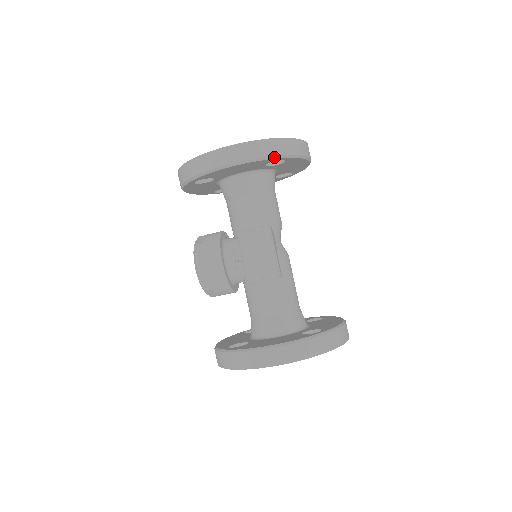
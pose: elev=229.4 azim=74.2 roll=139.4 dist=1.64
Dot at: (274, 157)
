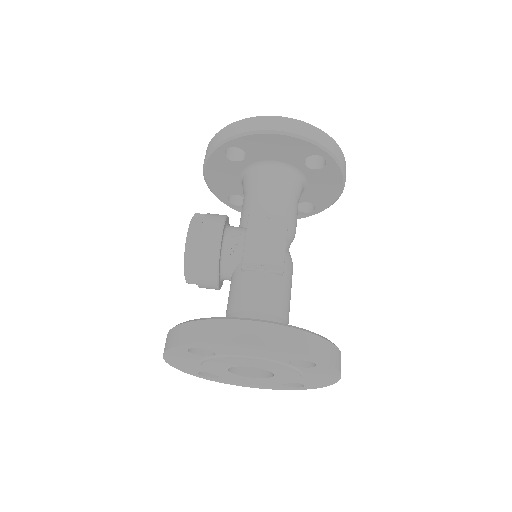
Dot at: (320, 146)
